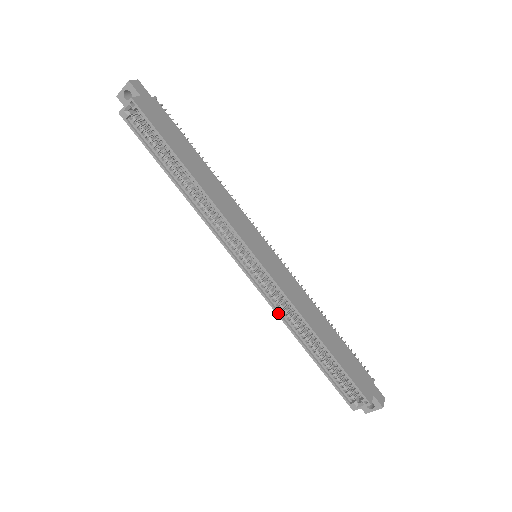
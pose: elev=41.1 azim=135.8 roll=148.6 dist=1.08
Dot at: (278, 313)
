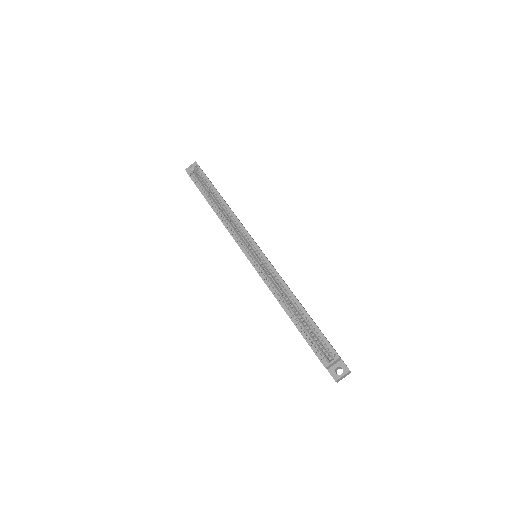
Dot at: (269, 286)
